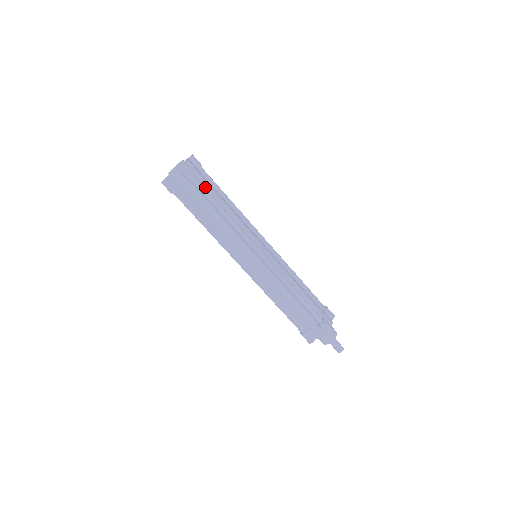
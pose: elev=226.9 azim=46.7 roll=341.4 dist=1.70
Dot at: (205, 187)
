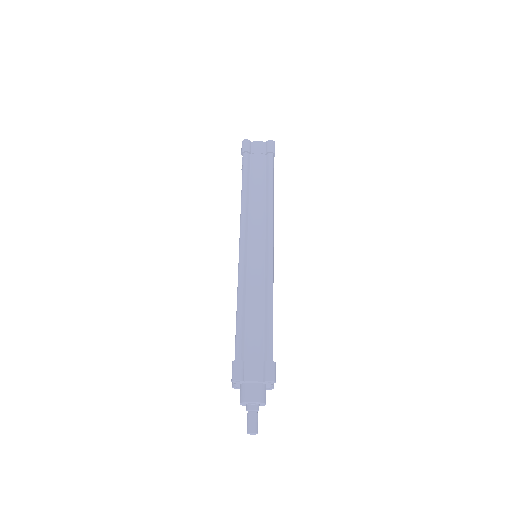
Dot at: occluded
